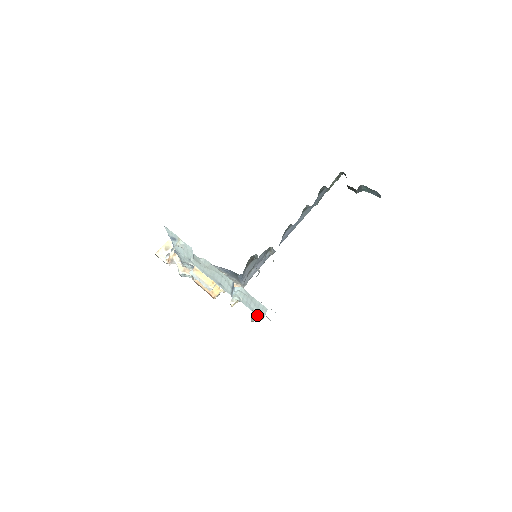
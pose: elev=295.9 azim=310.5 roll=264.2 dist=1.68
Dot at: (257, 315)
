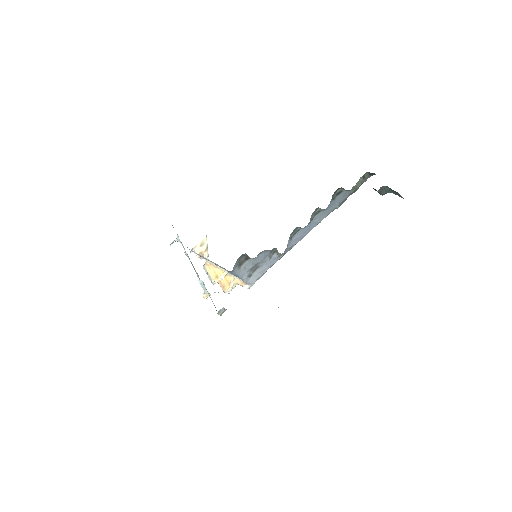
Dot at: occluded
